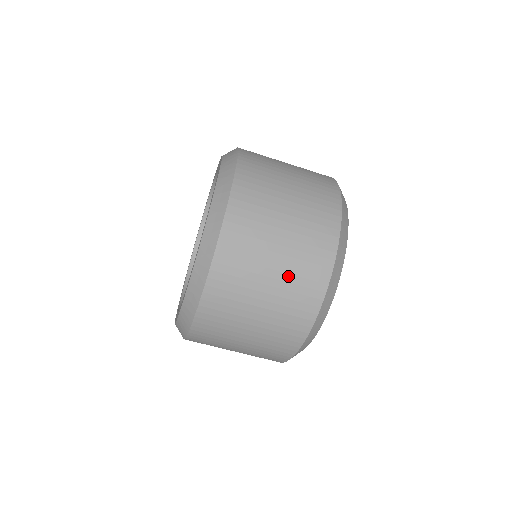
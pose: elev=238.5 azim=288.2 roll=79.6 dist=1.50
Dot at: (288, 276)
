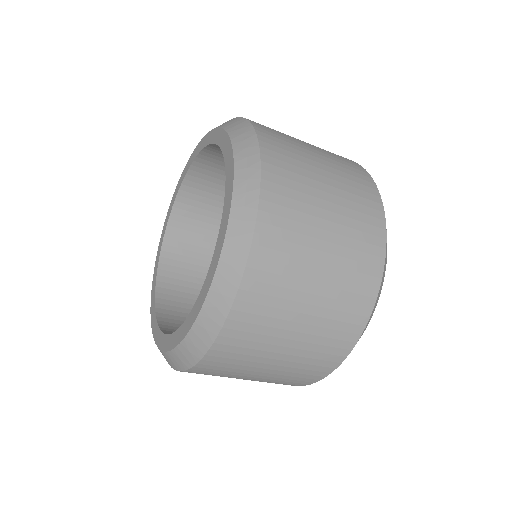
Dot at: (283, 372)
